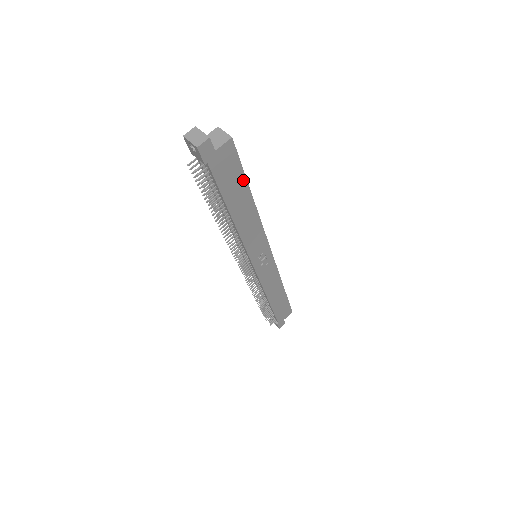
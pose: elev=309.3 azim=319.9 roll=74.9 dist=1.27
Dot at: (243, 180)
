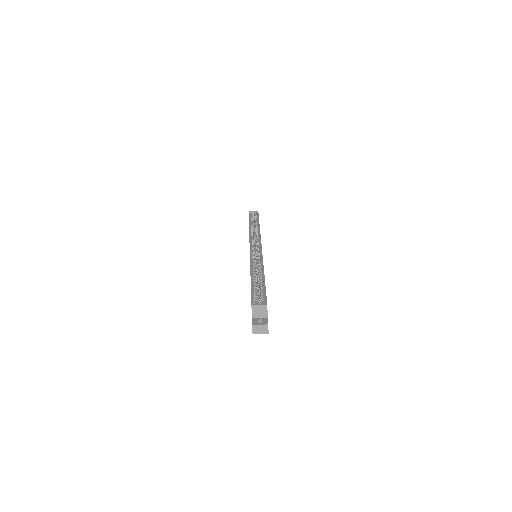
Dot at: occluded
